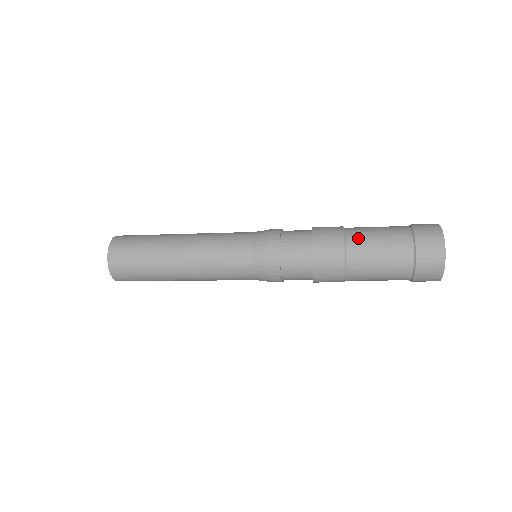
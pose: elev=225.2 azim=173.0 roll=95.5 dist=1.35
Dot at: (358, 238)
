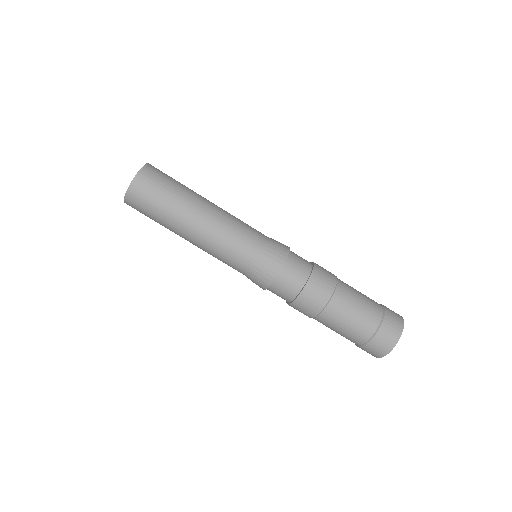
Dot at: (346, 287)
